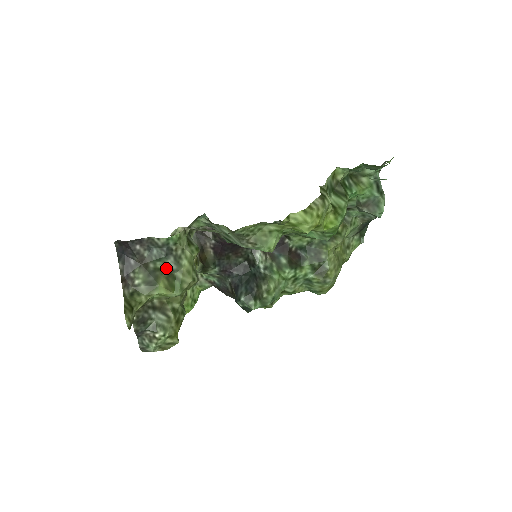
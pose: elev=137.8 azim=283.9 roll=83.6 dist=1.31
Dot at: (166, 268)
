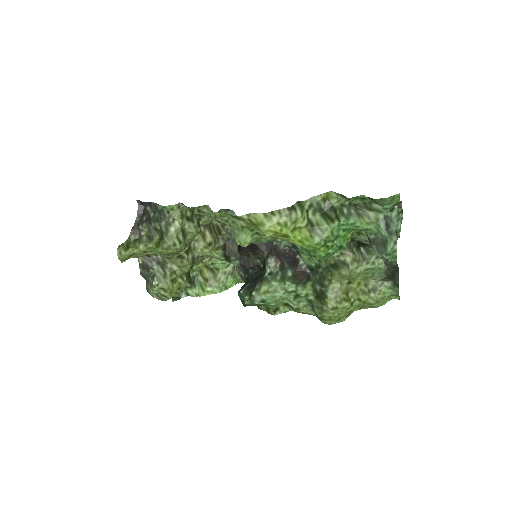
Dot at: (161, 229)
